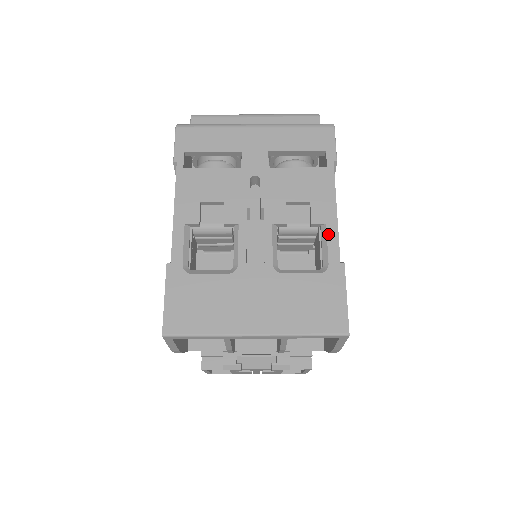
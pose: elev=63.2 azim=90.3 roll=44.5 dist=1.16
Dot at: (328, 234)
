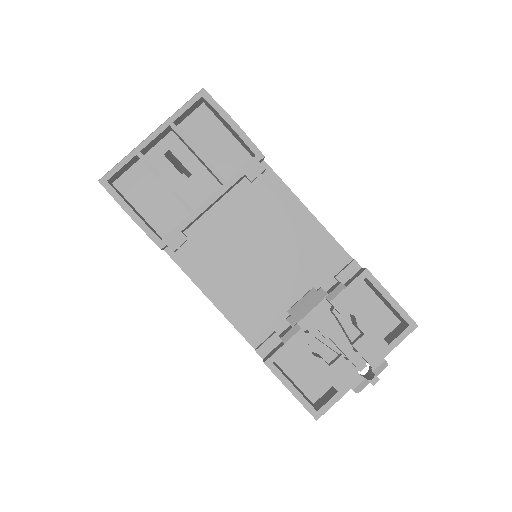
Dot at: occluded
